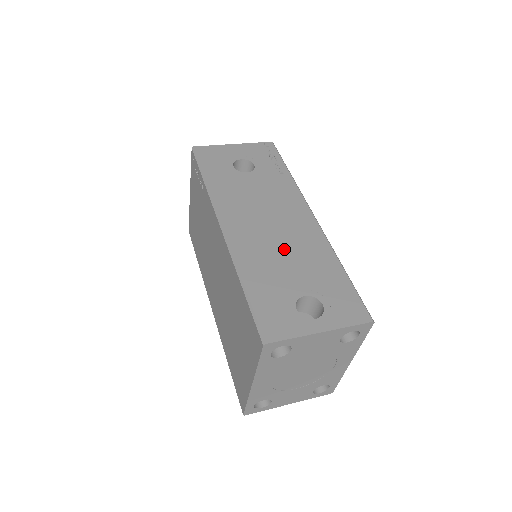
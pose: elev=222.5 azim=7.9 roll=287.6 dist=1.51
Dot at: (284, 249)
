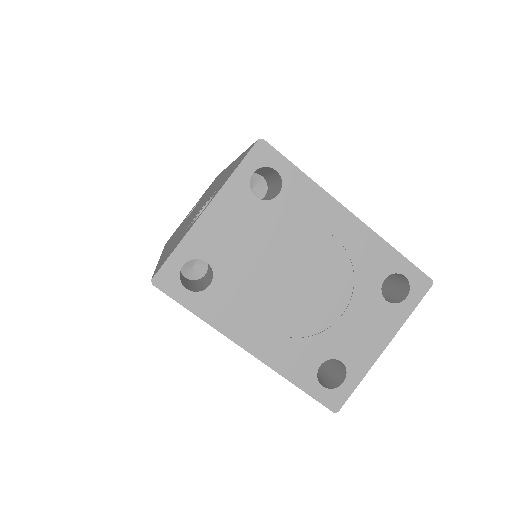
Dot at: (198, 208)
